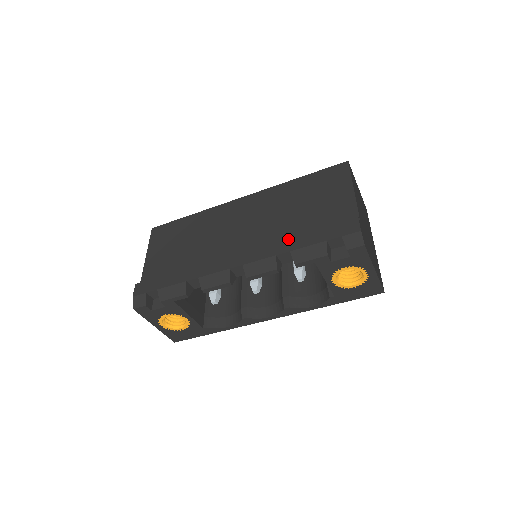
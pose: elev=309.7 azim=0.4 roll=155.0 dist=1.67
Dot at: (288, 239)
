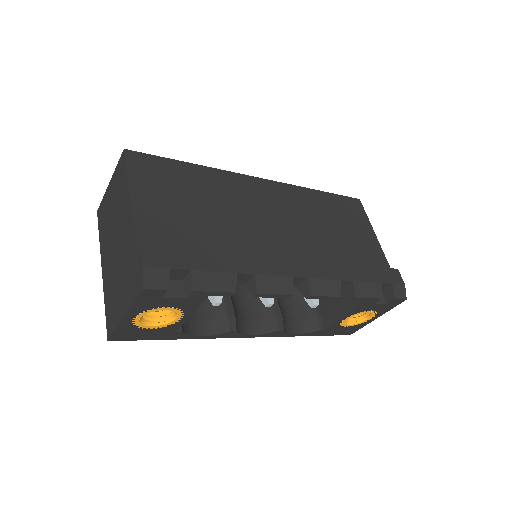
Dot at: (346, 265)
